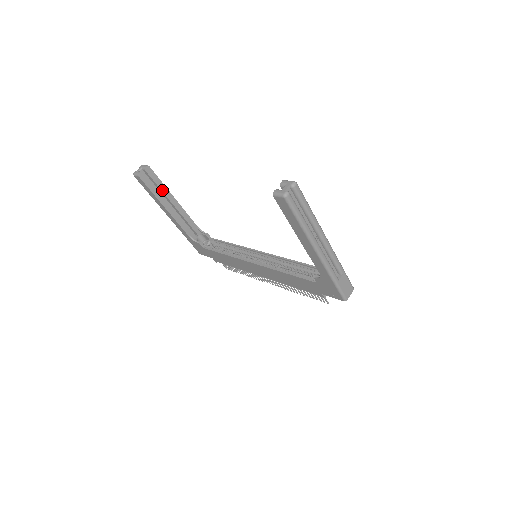
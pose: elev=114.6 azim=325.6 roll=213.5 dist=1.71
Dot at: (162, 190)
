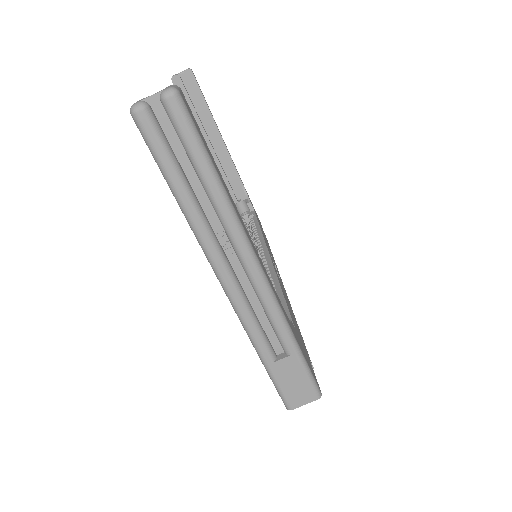
Dot at: (203, 113)
